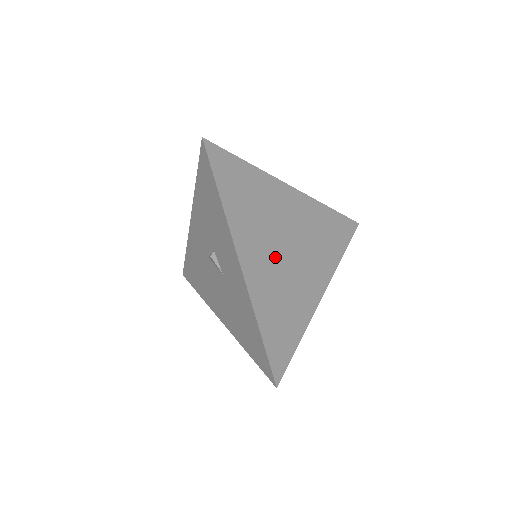
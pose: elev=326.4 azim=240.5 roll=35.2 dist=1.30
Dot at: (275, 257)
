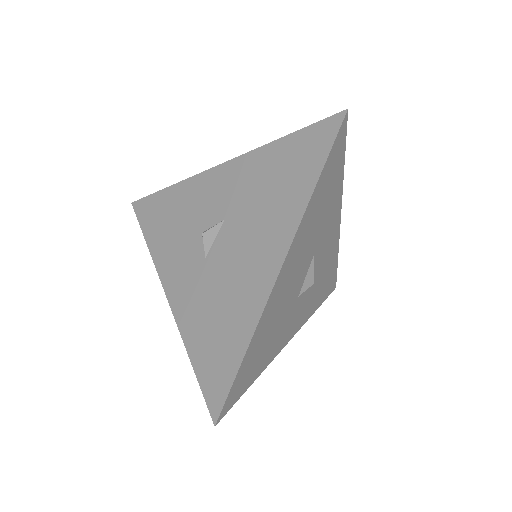
Dot at: occluded
